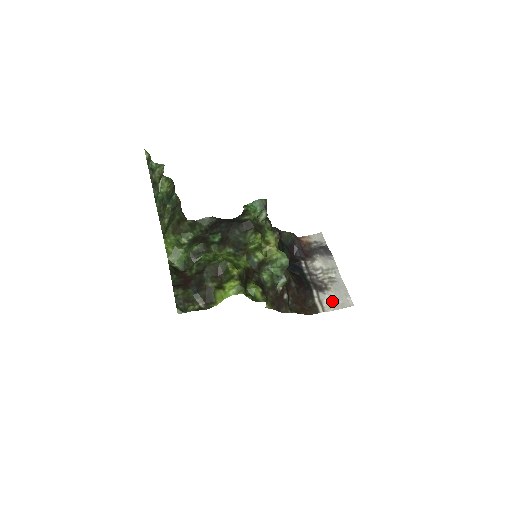
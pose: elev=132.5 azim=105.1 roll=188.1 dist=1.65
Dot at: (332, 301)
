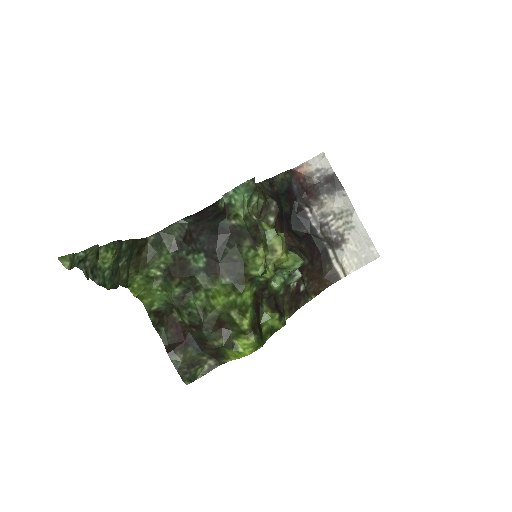
Dot at: (353, 257)
